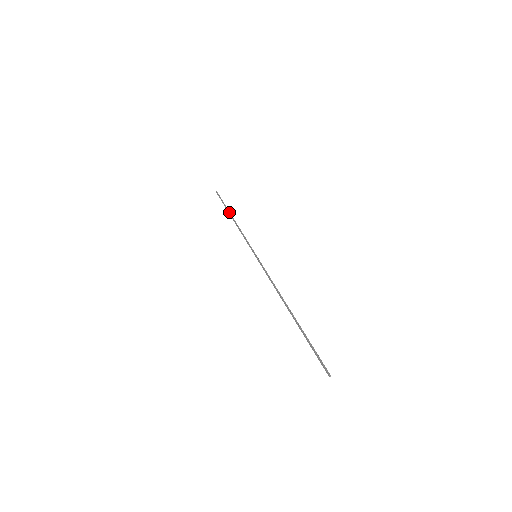
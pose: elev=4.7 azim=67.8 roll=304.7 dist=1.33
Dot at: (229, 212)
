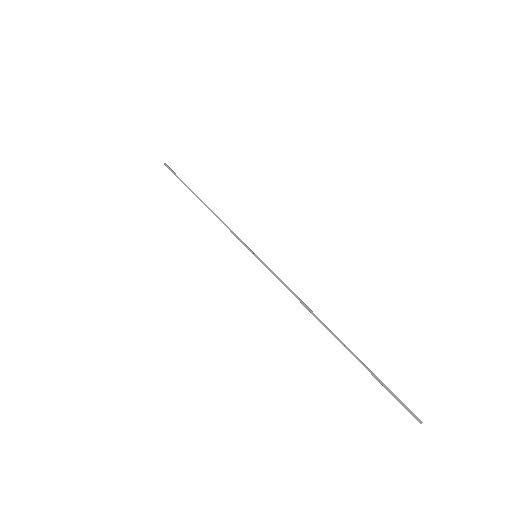
Dot at: (194, 193)
